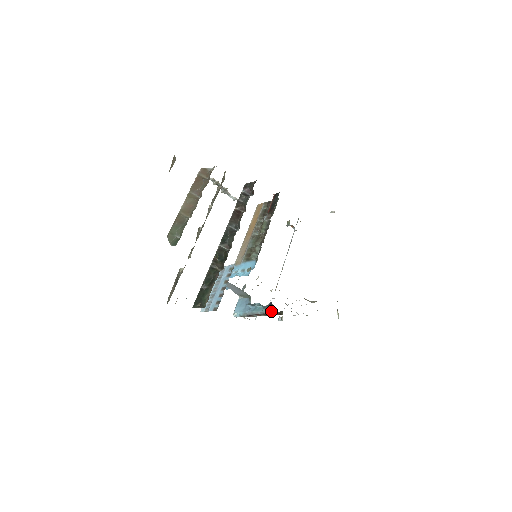
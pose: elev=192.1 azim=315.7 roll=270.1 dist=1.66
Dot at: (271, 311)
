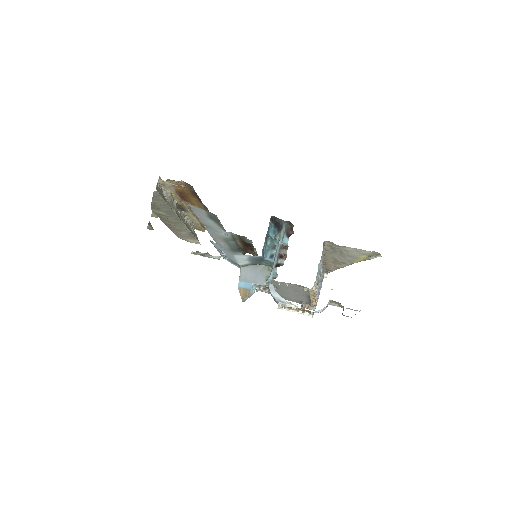
Dot at: (281, 229)
